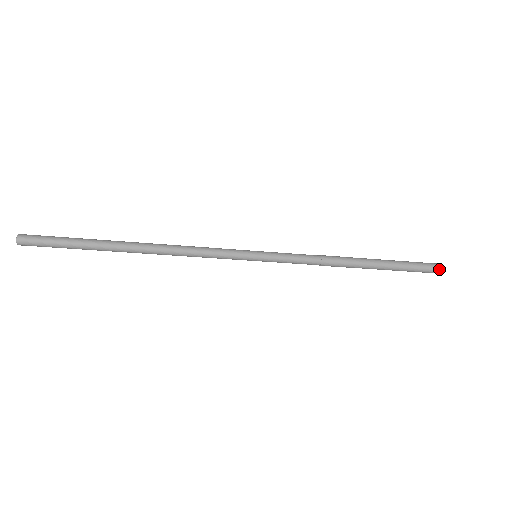
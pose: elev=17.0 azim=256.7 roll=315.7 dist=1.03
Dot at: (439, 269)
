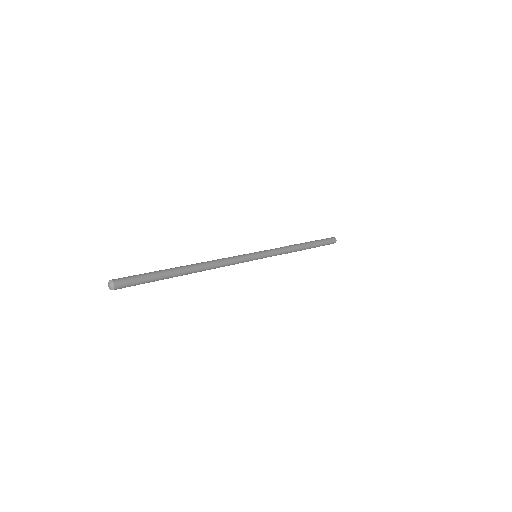
Dot at: (335, 242)
